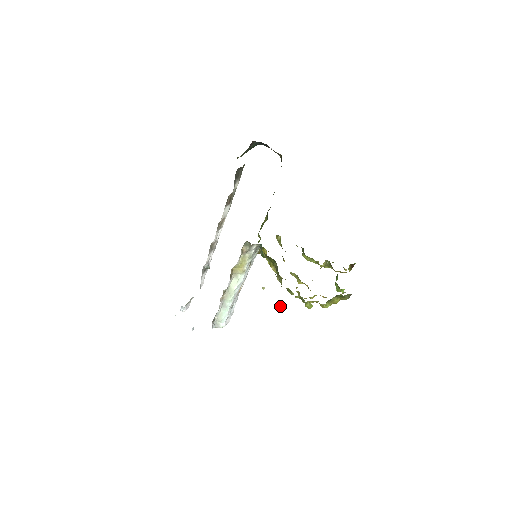
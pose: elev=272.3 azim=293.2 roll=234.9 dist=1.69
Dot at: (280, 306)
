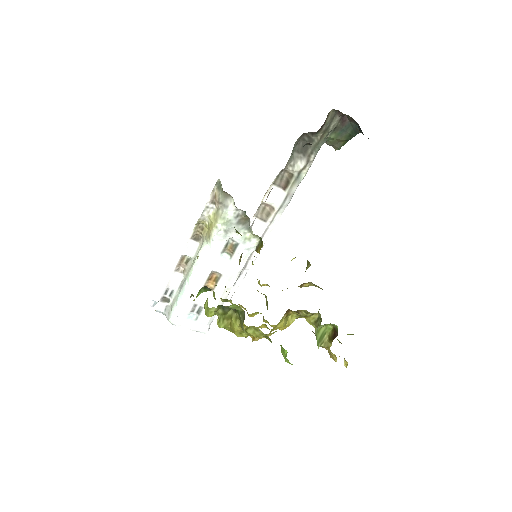
Dot at: occluded
